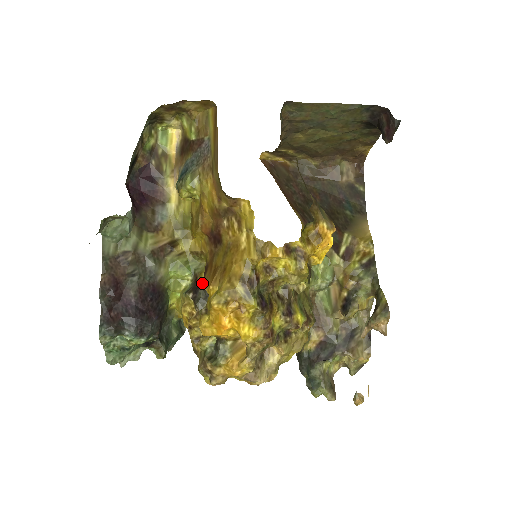
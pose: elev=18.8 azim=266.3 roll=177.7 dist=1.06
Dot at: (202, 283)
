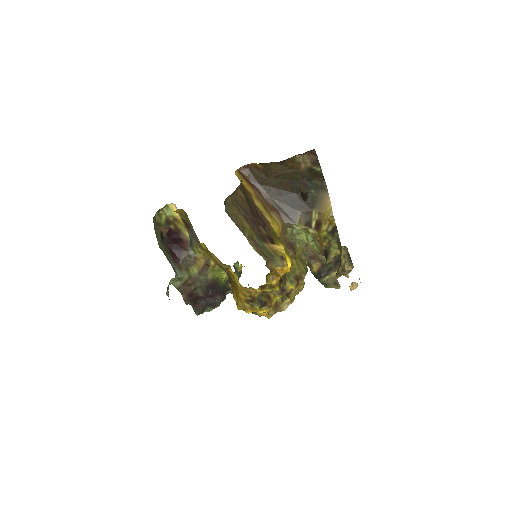
Dot at: occluded
